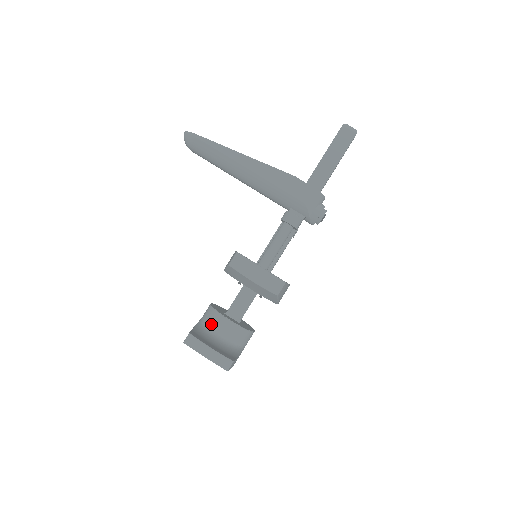
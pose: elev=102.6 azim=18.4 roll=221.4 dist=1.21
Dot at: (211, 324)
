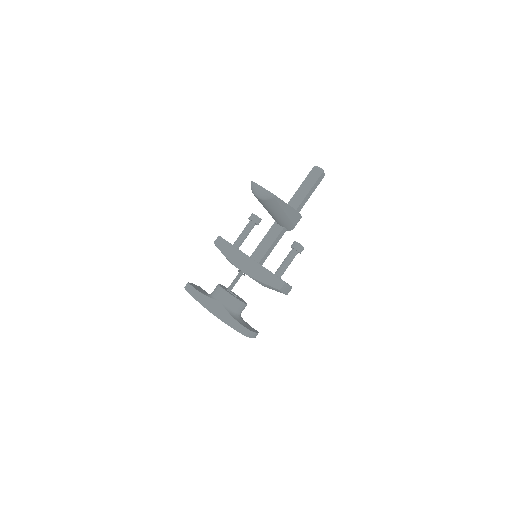
Dot at: (237, 309)
